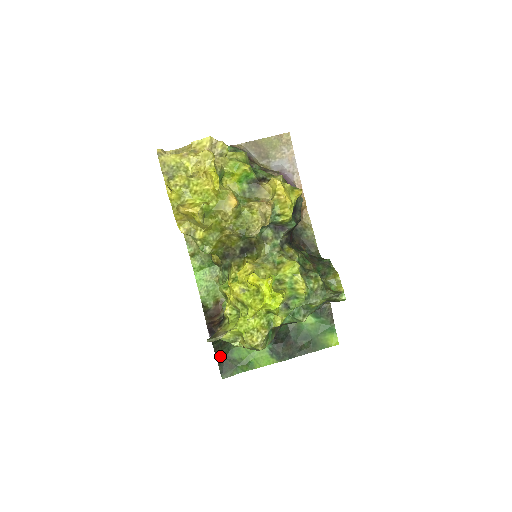
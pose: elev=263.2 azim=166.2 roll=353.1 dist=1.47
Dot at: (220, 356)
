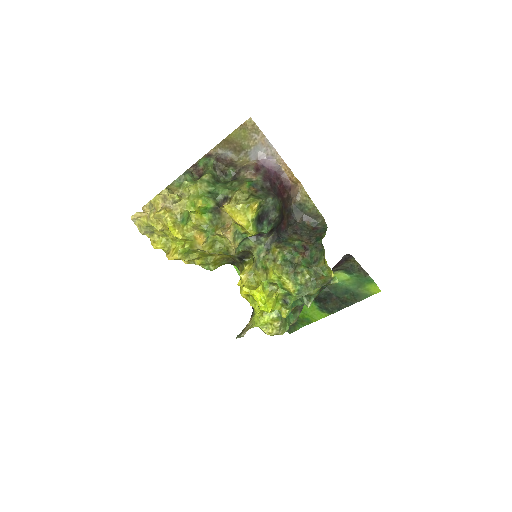
Dot at: occluded
